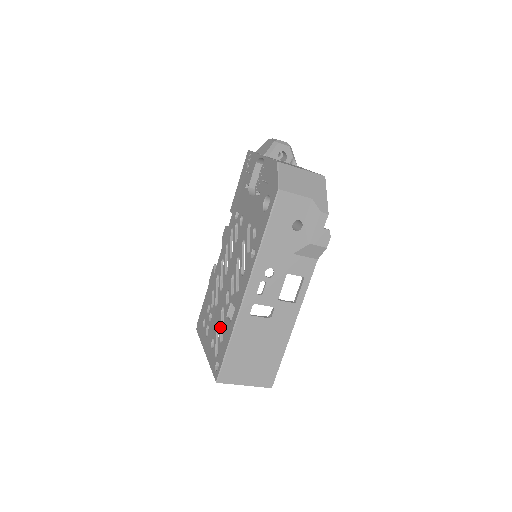
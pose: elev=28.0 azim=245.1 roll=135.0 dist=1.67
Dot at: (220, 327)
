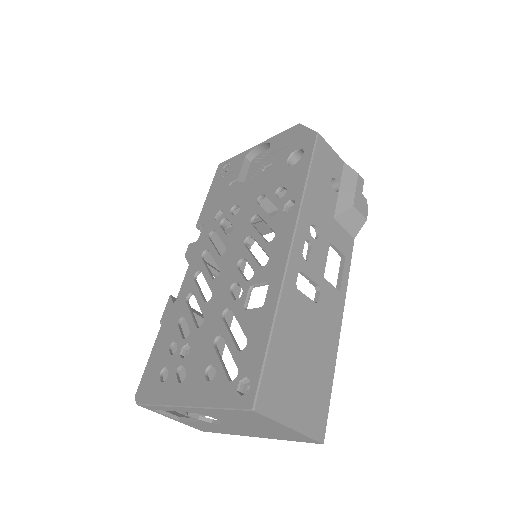
Dot at: (229, 334)
